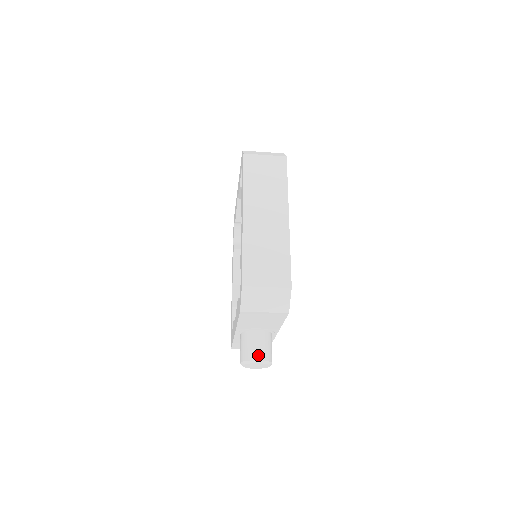
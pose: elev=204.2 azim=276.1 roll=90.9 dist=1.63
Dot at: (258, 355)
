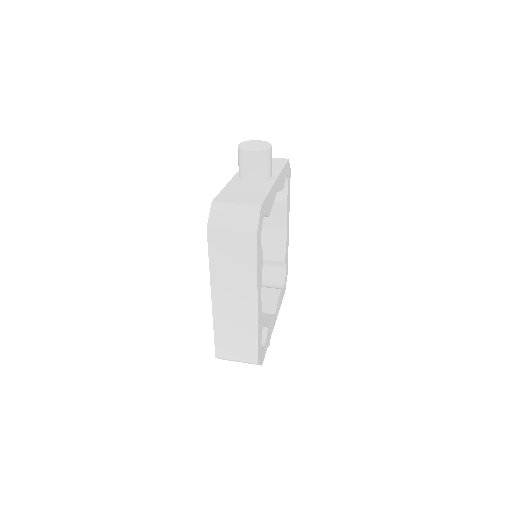
Dot at: occluded
